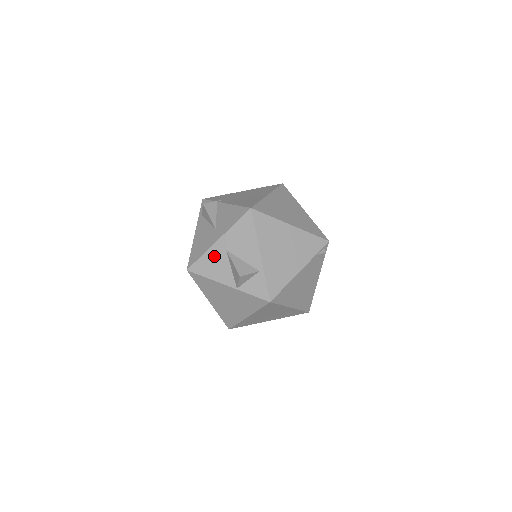
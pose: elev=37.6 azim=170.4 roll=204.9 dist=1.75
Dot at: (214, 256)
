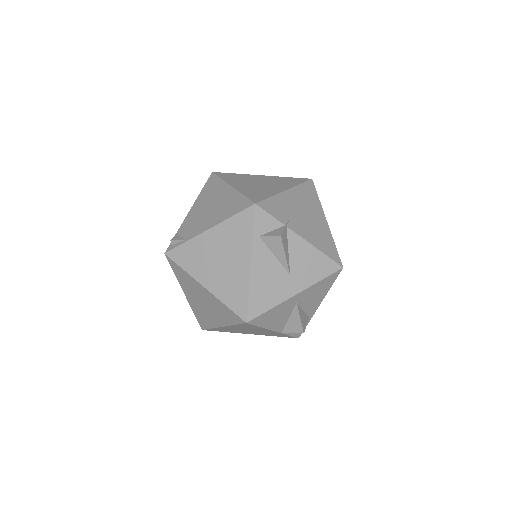
Dot at: (282, 309)
